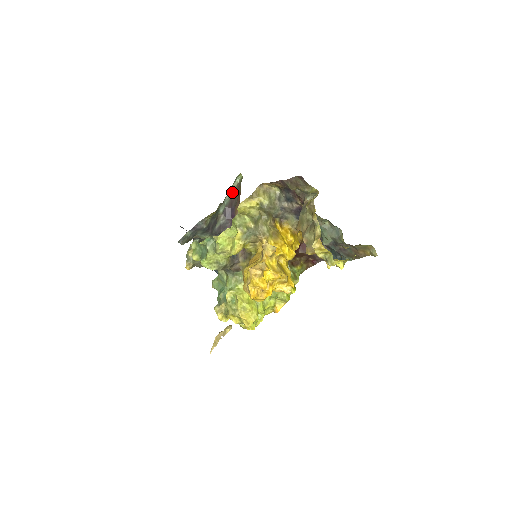
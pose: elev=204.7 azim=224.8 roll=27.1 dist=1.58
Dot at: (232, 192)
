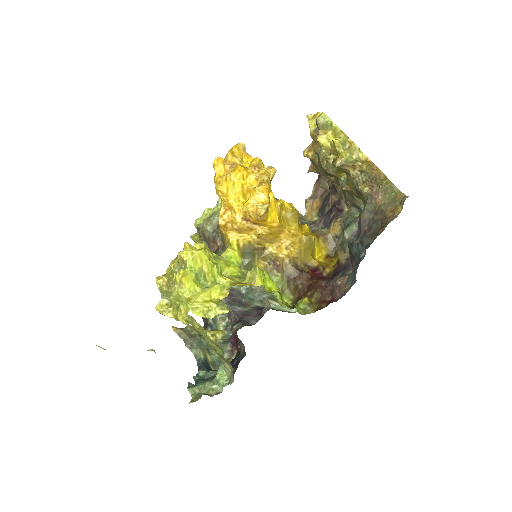
Dot at: (280, 310)
